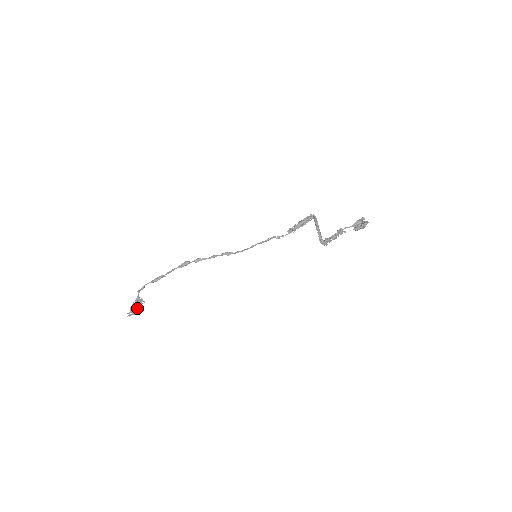
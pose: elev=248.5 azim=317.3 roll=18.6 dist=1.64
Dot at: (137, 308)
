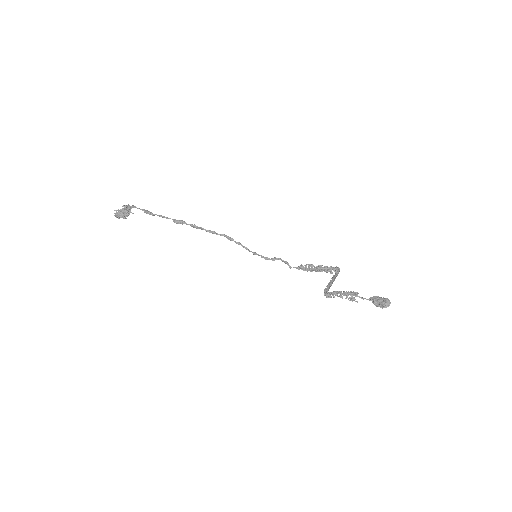
Dot at: (123, 217)
